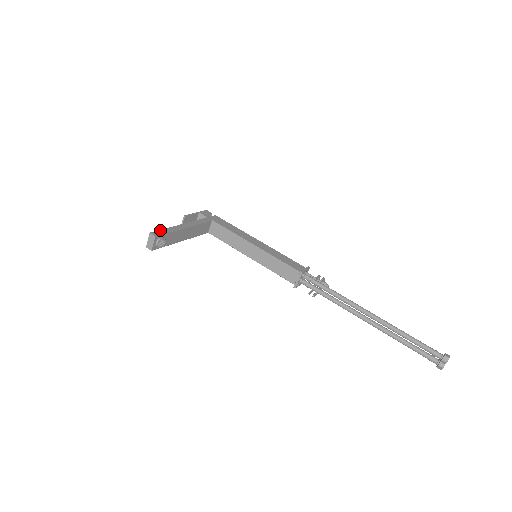
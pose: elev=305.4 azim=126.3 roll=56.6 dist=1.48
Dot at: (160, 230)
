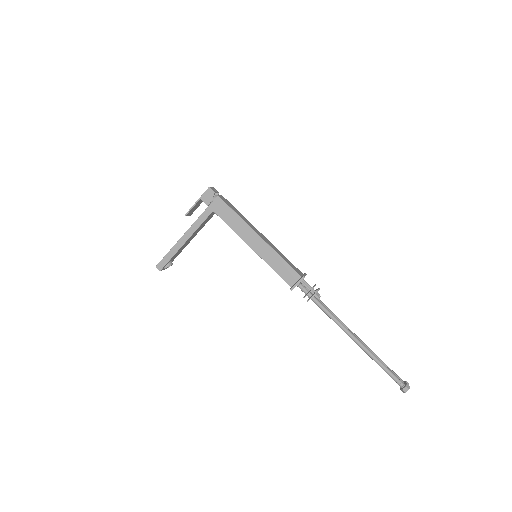
Dot at: (163, 258)
